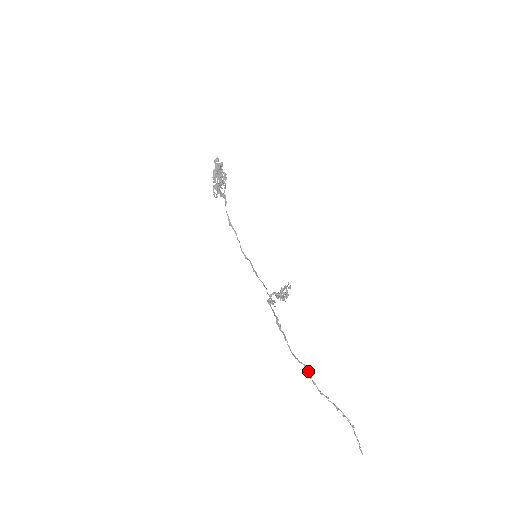
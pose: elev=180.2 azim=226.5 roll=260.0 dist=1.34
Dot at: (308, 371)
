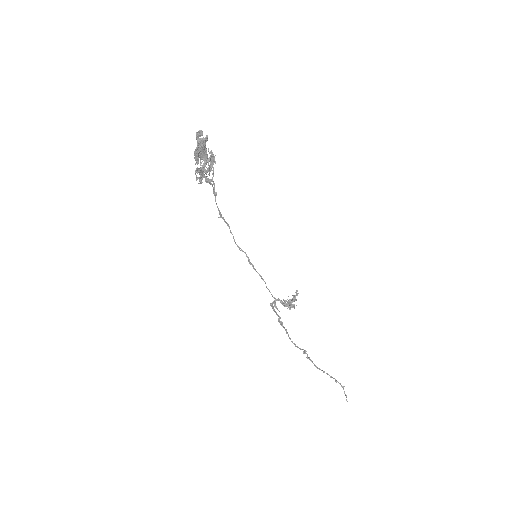
Dot at: (307, 354)
